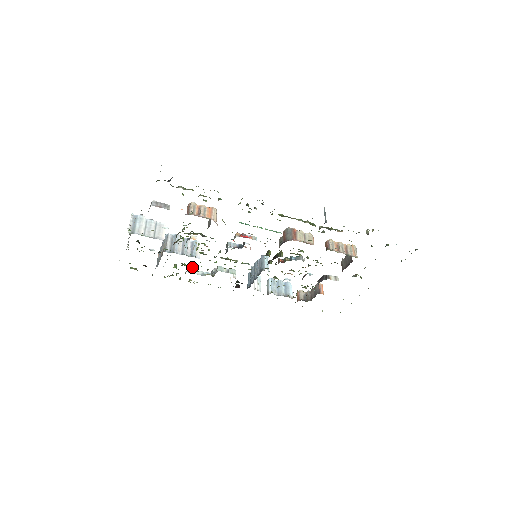
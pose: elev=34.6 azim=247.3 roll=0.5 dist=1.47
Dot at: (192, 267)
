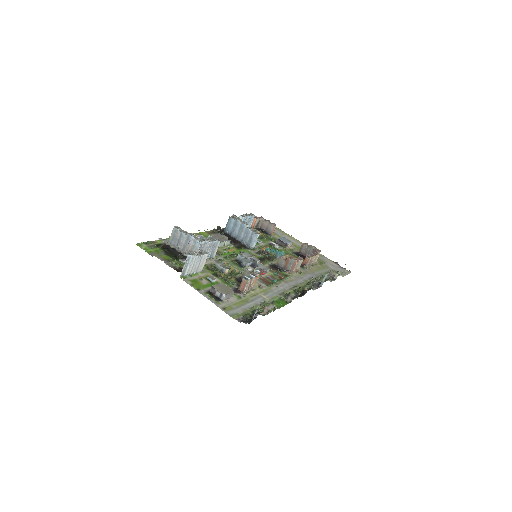
Dot at: occluded
